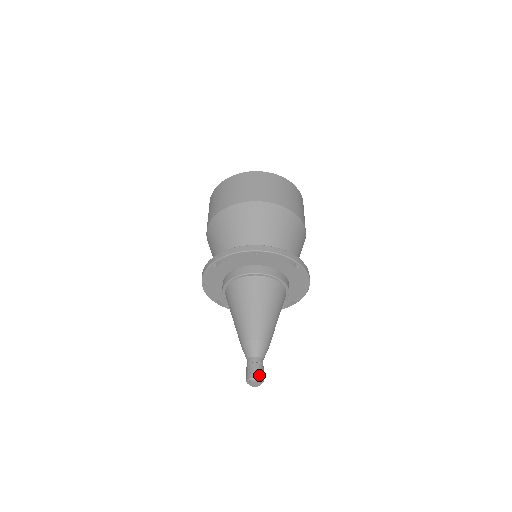
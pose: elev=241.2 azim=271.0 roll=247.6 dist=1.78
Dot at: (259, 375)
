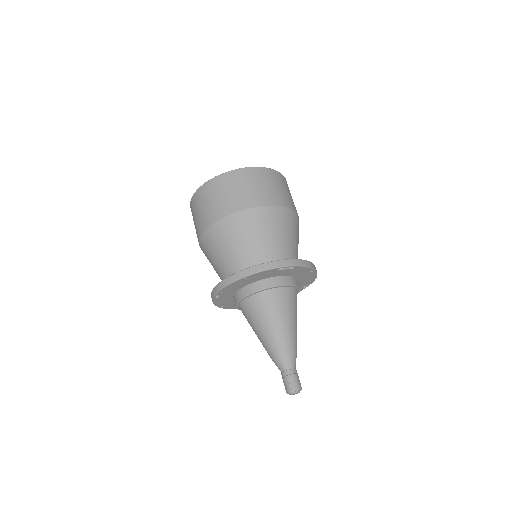
Dot at: (294, 387)
